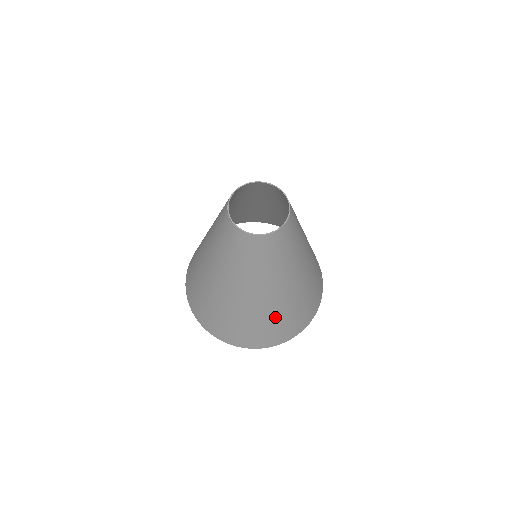
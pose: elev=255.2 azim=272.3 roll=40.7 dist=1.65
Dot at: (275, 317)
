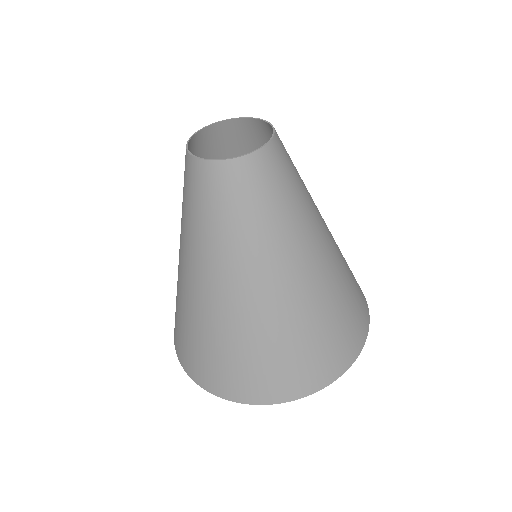
Dot at: (333, 304)
